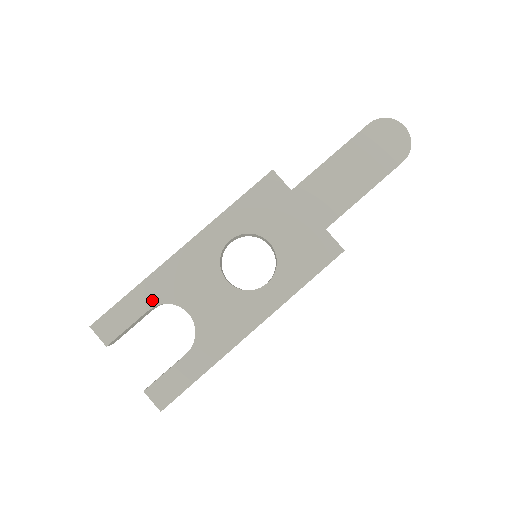
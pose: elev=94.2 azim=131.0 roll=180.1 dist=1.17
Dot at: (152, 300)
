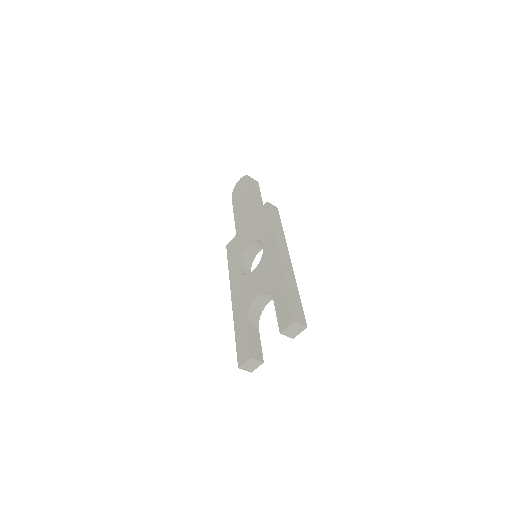
Dot at: (243, 321)
